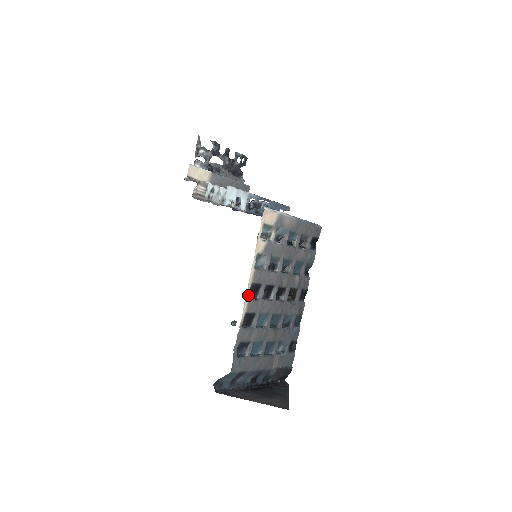
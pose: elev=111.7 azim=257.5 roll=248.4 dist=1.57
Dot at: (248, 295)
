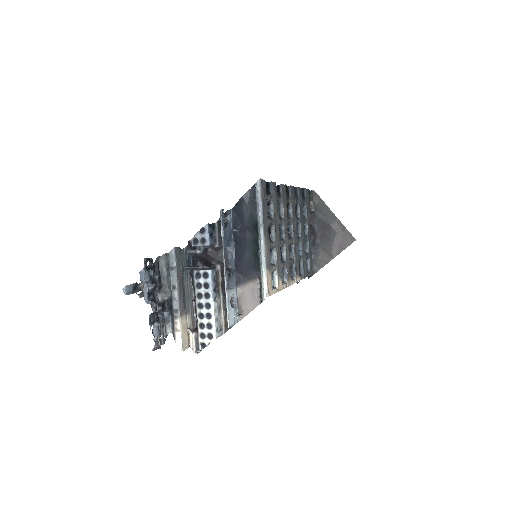
Dot at: (294, 280)
